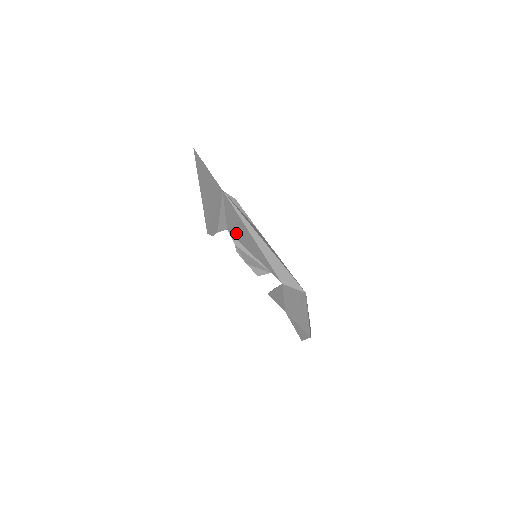
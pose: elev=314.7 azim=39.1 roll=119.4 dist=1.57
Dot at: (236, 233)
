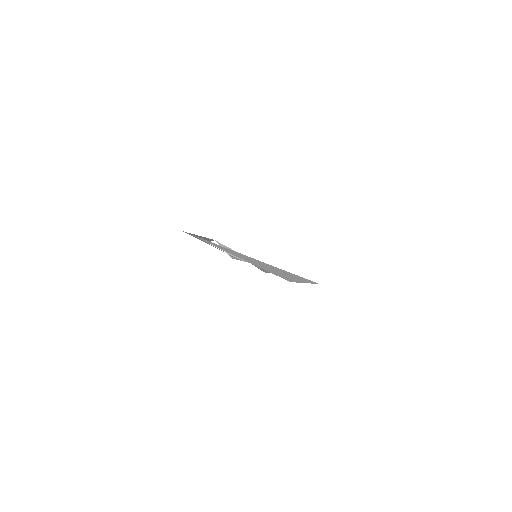
Dot at: occluded
